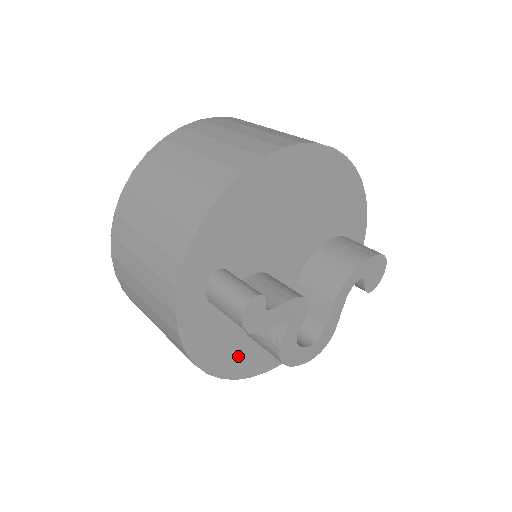
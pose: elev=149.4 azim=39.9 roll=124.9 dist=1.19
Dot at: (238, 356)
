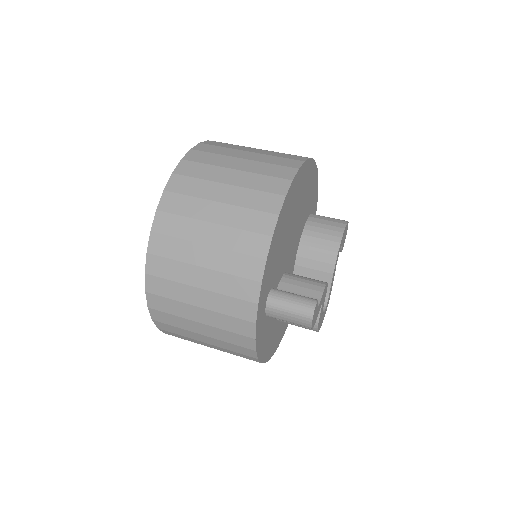
Dot at: (274, 338)
